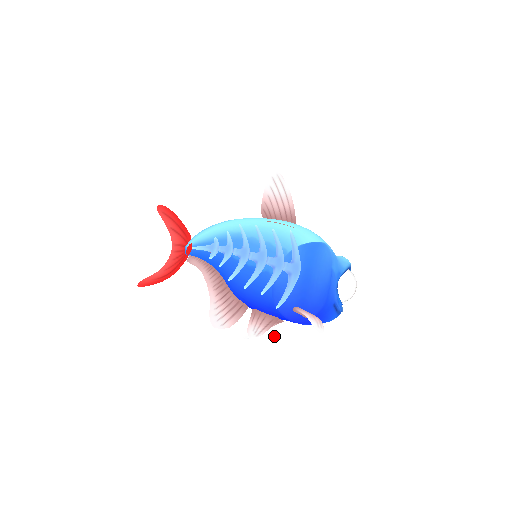
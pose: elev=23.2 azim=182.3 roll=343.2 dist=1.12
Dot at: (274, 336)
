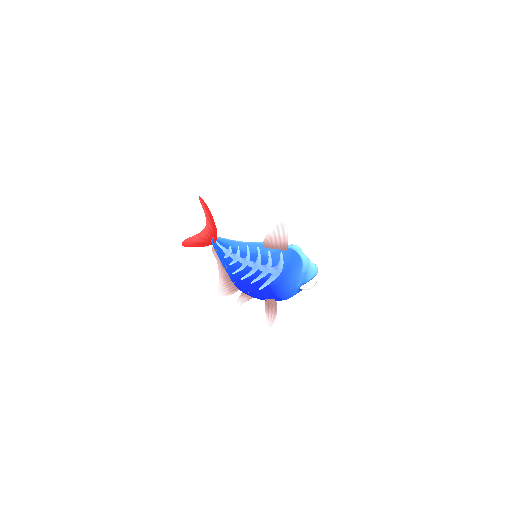
Dot at: (230, 361)
